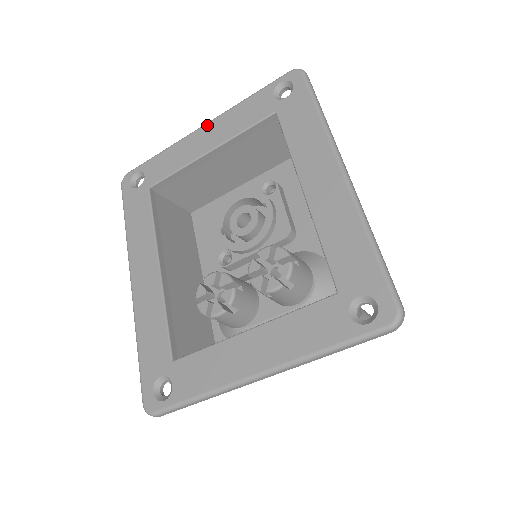
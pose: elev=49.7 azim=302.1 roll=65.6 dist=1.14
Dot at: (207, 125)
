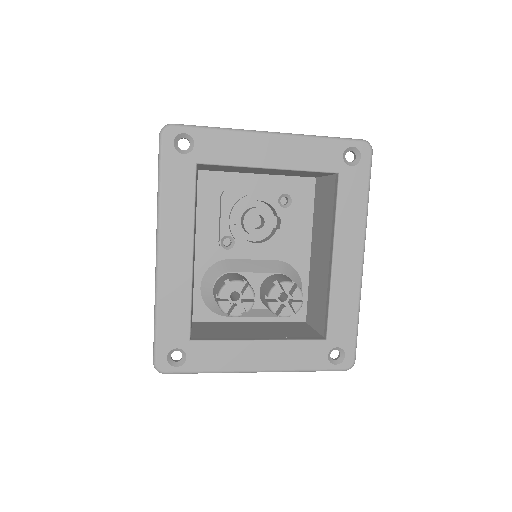
Dot at: (277, 137)
